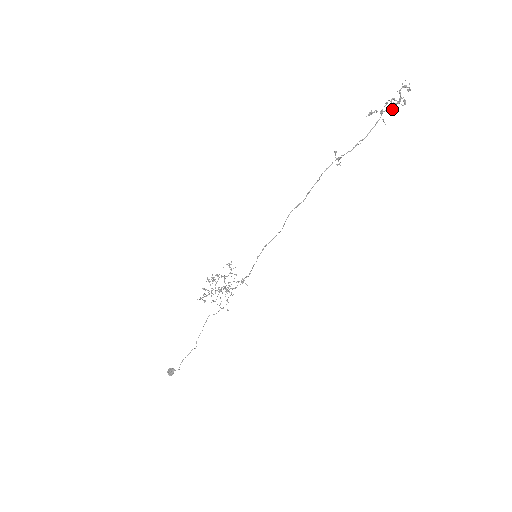
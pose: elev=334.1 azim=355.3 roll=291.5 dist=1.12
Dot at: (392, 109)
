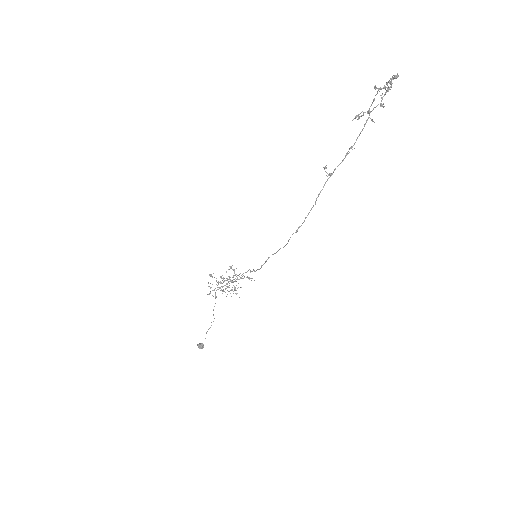
Dot at: (381, 106)
